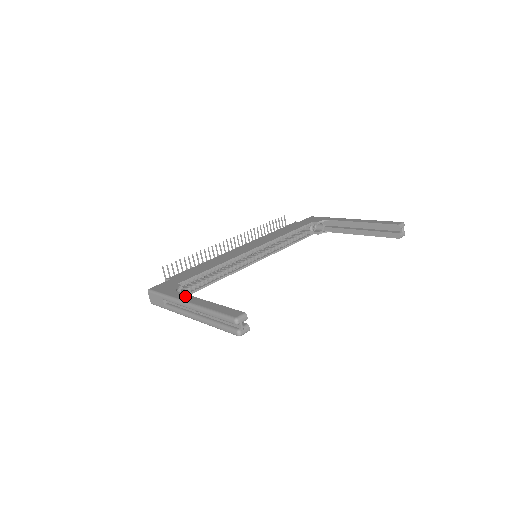
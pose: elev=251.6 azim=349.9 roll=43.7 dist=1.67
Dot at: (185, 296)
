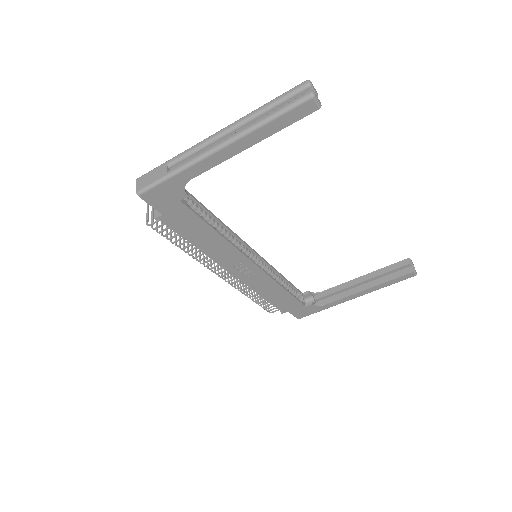
Dot at: occluded
